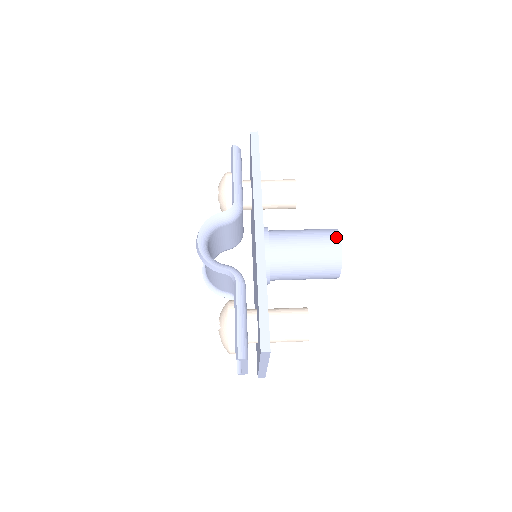
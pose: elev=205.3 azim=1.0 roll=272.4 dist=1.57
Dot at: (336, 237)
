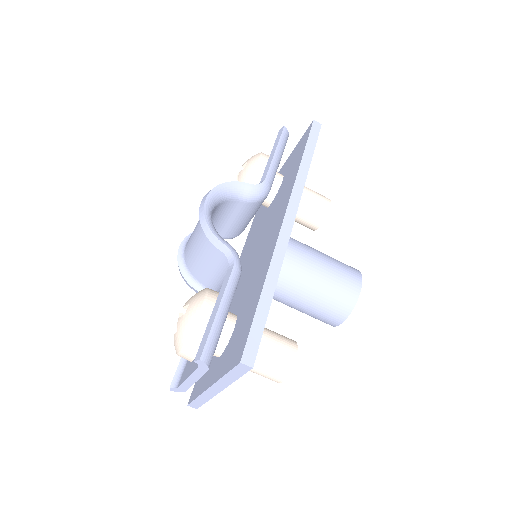
Dot at: (358, 277)
